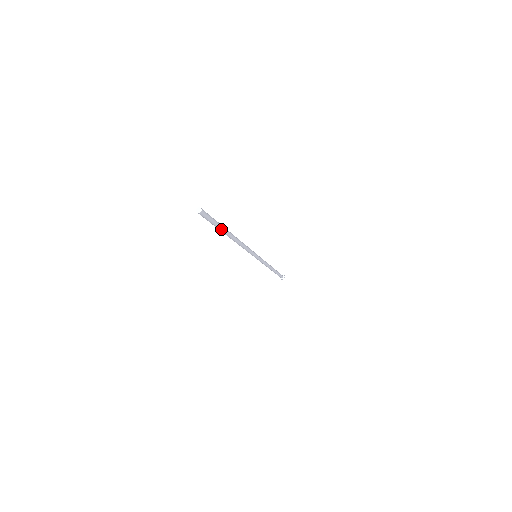
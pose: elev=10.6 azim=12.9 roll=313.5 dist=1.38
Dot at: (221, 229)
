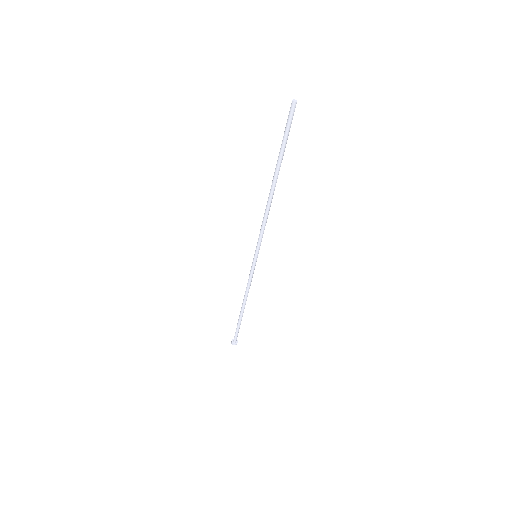
Dot at: (282, 155)
